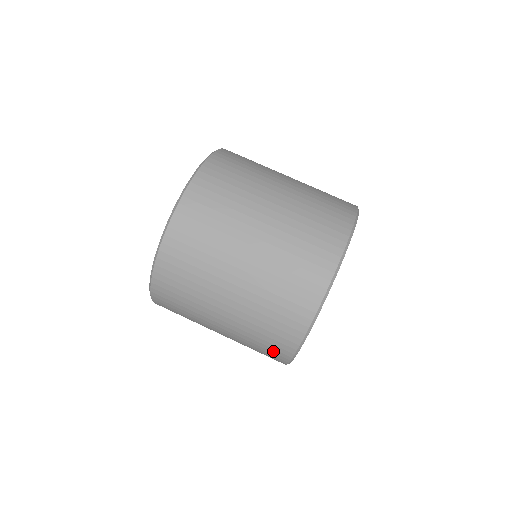
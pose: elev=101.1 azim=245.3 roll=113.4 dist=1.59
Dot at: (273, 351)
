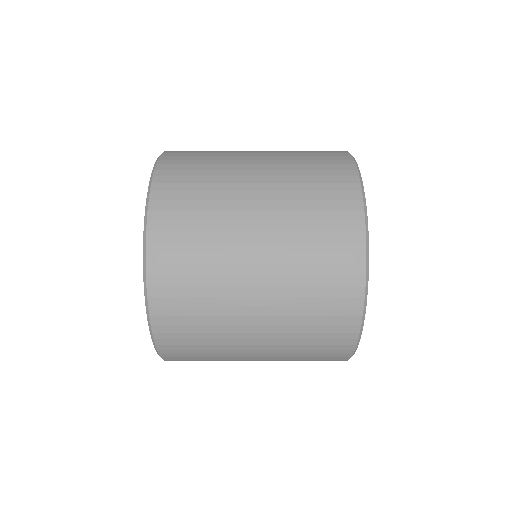
Dot at: occluded
